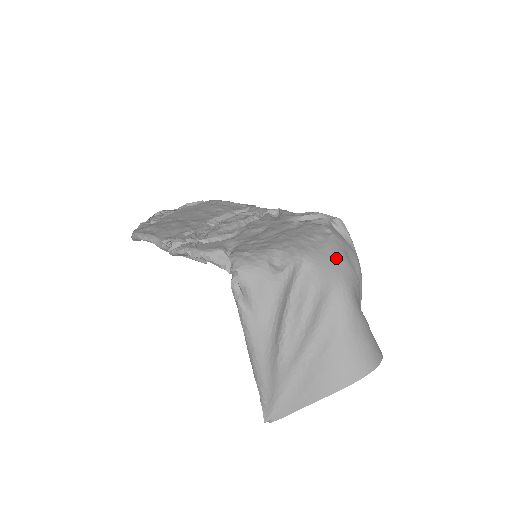
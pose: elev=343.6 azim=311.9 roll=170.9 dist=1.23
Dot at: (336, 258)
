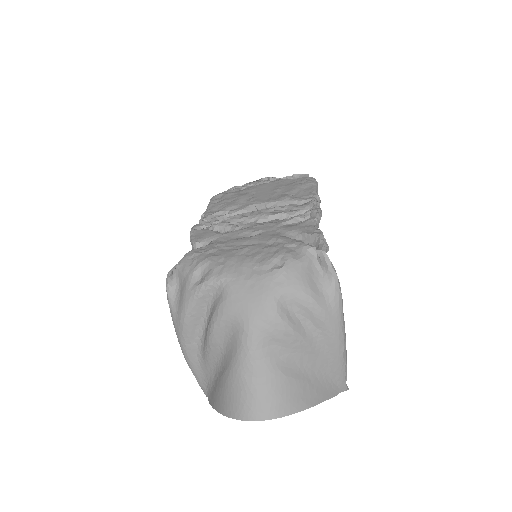
Dot at: (255, 296)
